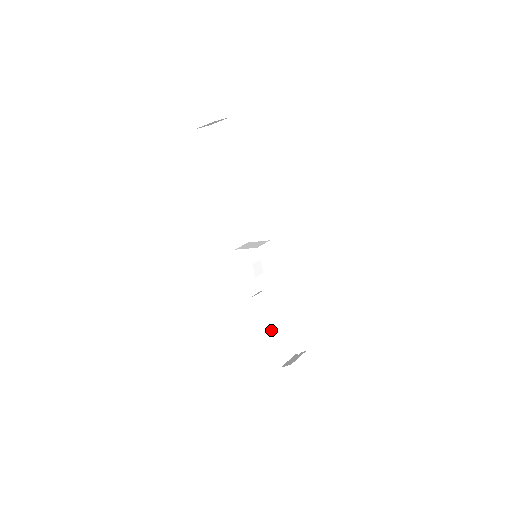
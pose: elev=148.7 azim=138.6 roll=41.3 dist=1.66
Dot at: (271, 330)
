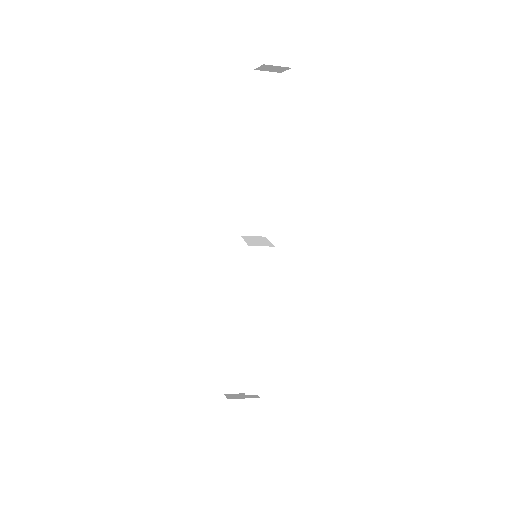
Dot at: (242, 348)
